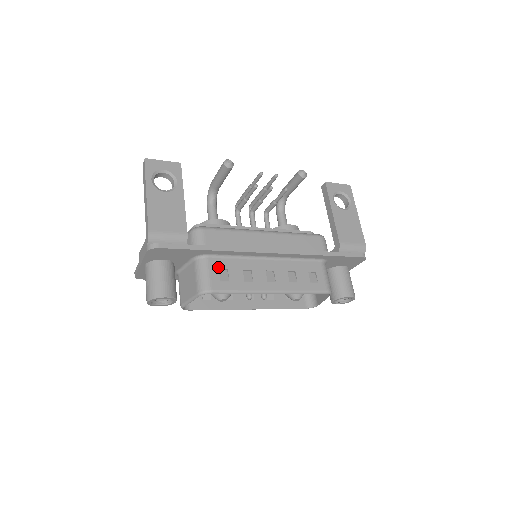
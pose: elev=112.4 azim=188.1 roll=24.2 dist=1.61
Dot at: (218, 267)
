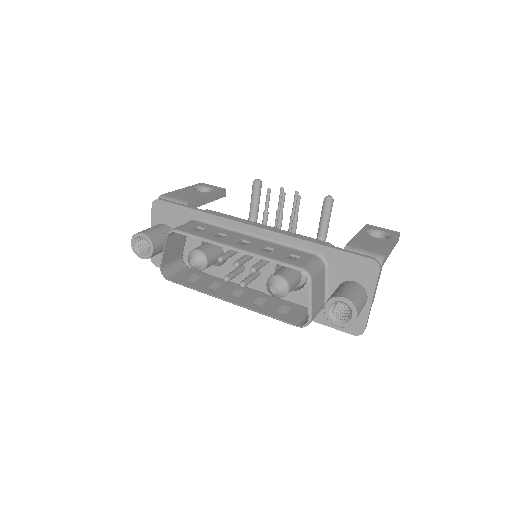
Dot at: (198, 225)
